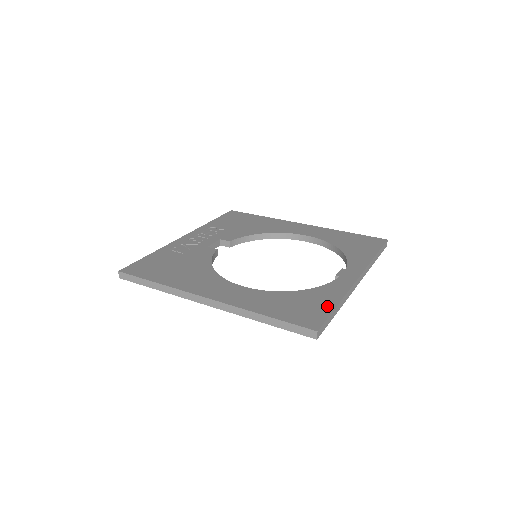
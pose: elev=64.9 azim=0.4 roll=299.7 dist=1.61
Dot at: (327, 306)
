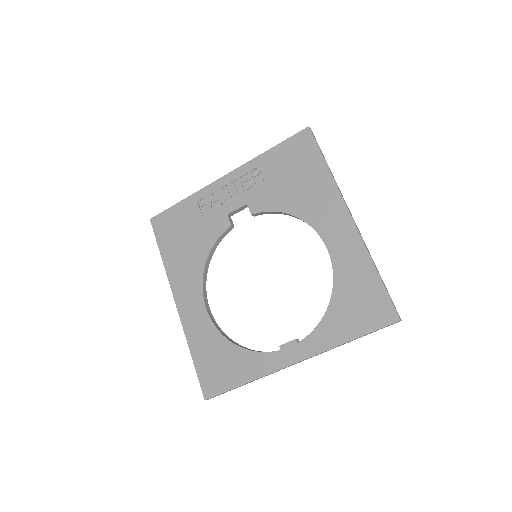
Dot at: (234, 380)
